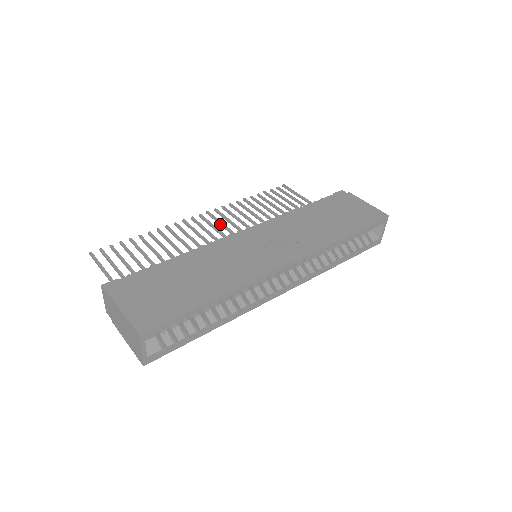
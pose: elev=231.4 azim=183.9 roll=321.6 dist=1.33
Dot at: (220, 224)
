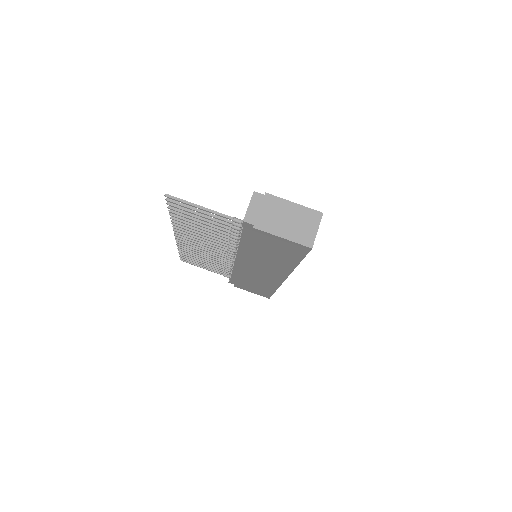
Dot at: (197, 244)
